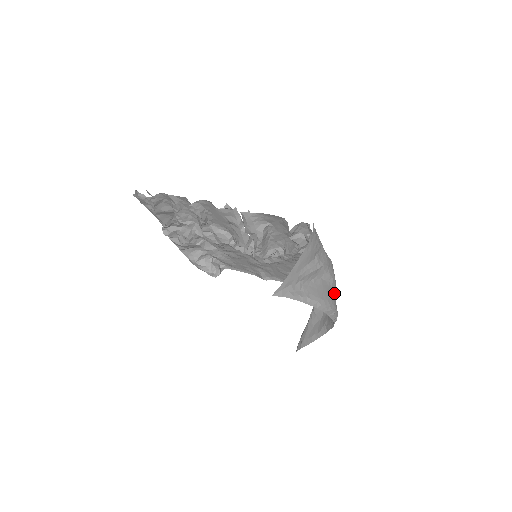
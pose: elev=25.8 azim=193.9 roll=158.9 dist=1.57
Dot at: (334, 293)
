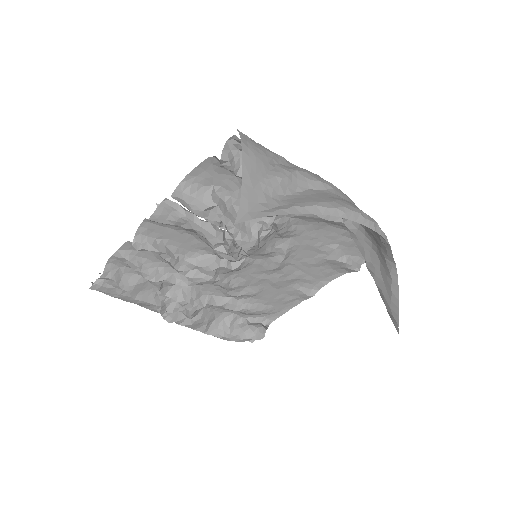
Dot at: occluded
